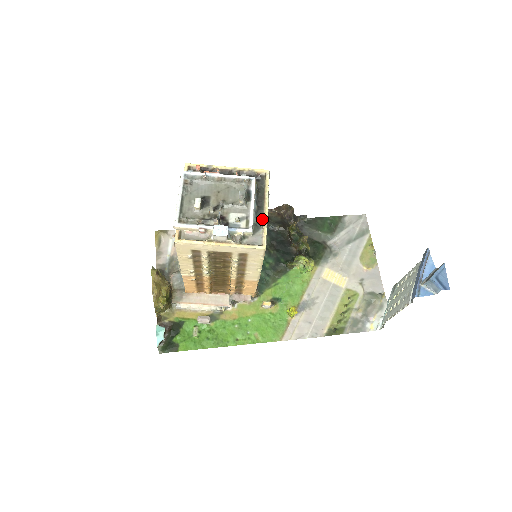
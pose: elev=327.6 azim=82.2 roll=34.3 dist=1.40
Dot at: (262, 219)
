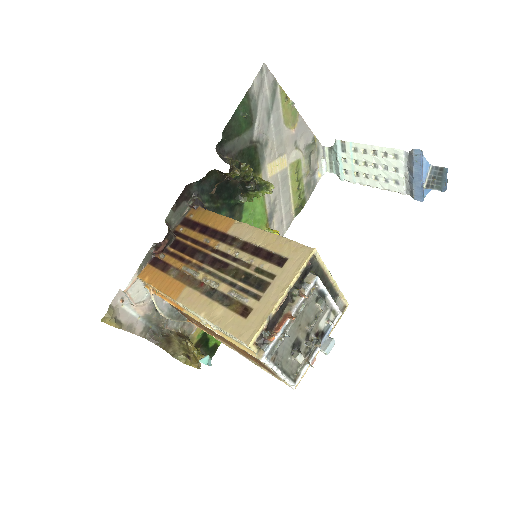
Dot at: (334, 291)
